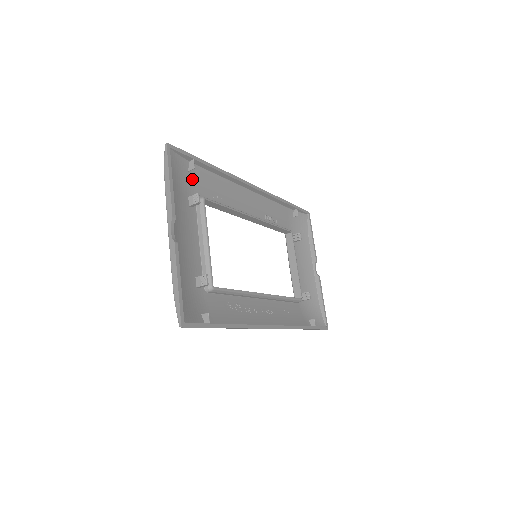
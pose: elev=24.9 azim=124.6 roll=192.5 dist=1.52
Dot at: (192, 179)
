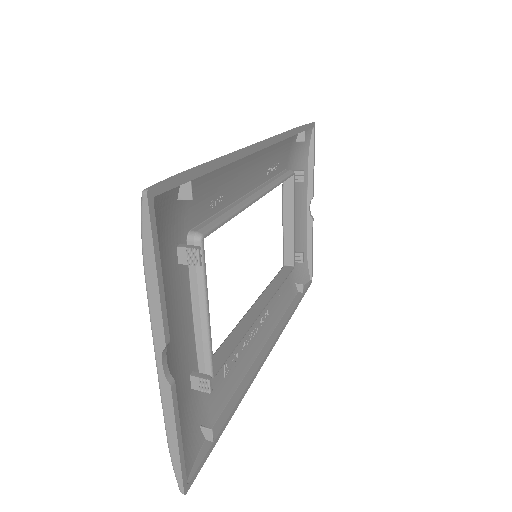
Dot at: (182, 206)
